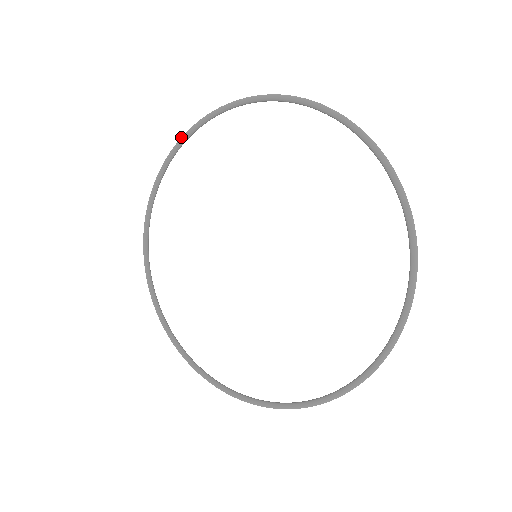
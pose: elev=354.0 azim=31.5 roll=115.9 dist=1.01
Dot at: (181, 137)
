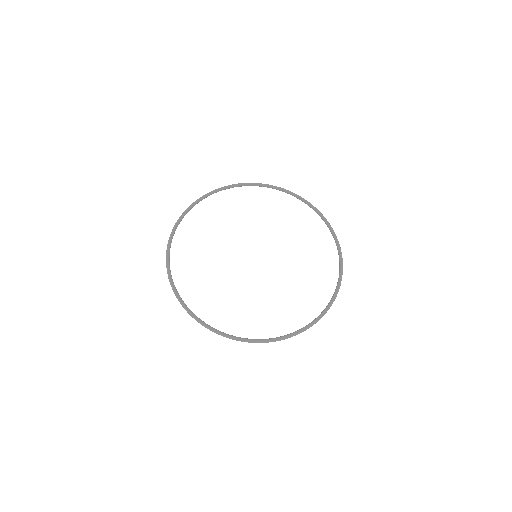
Dot at: (234, 184)
